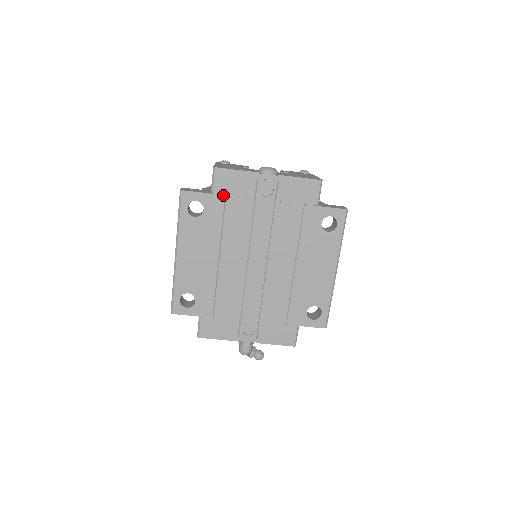
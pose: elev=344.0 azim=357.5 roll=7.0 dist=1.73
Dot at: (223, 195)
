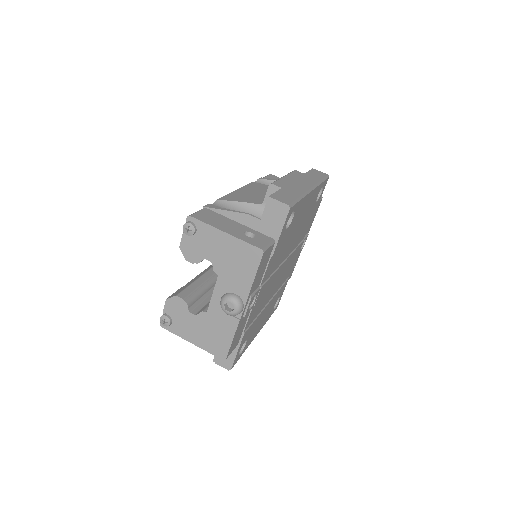
Dot at: (243, 336)
